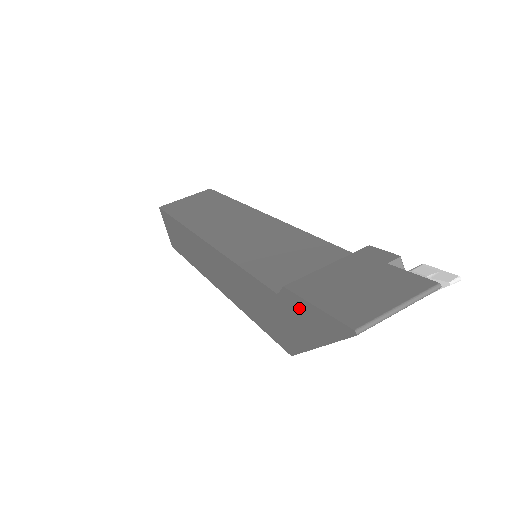
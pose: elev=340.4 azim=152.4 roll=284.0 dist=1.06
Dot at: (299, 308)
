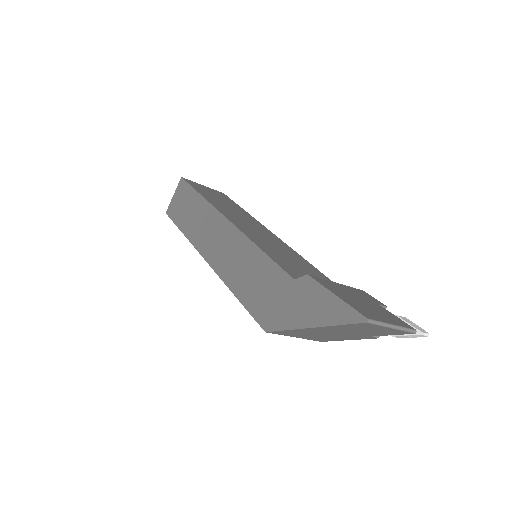
Dot at: (313, 294)
